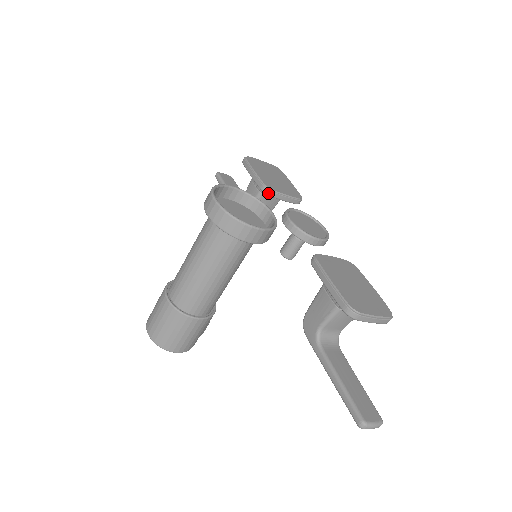
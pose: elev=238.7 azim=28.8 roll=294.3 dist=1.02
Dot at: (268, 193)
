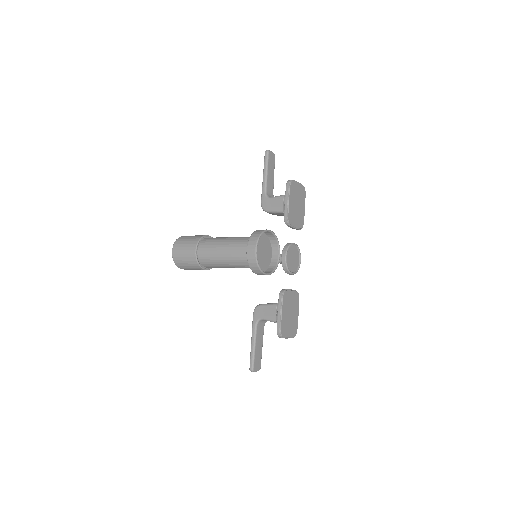
Dot at: (286, 224)
